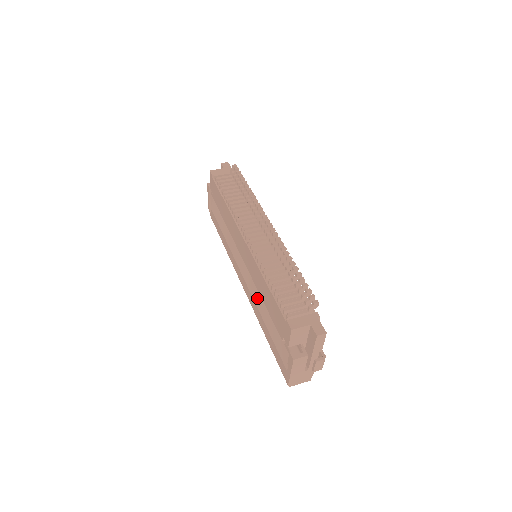
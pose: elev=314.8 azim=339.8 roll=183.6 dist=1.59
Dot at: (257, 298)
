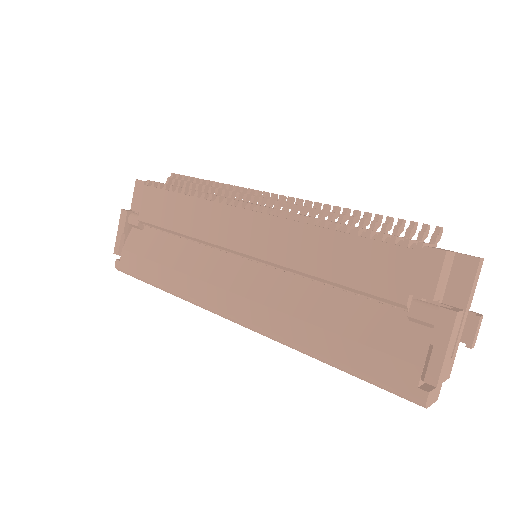
Dot at: (288, 302)
